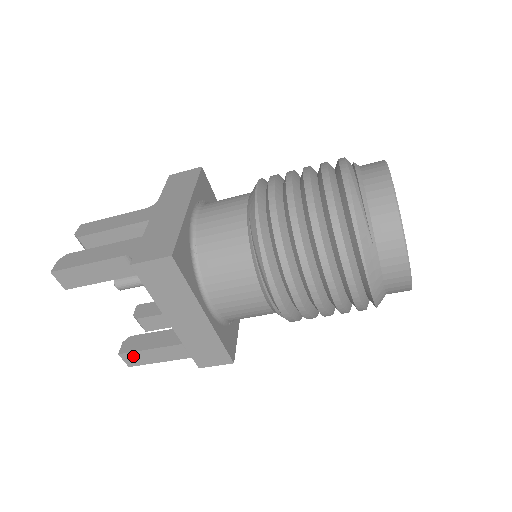
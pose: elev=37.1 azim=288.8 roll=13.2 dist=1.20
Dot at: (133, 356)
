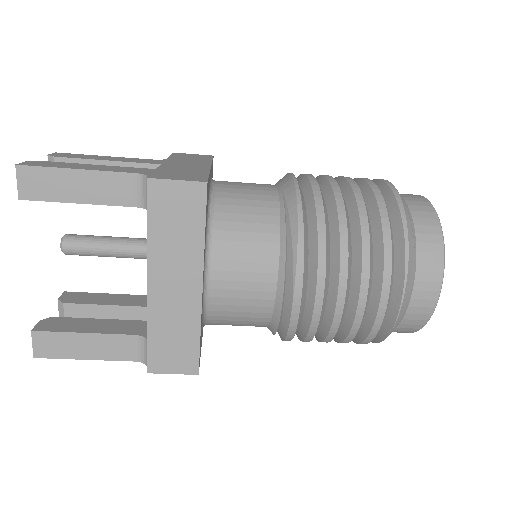
Dot at: (52, 339)
